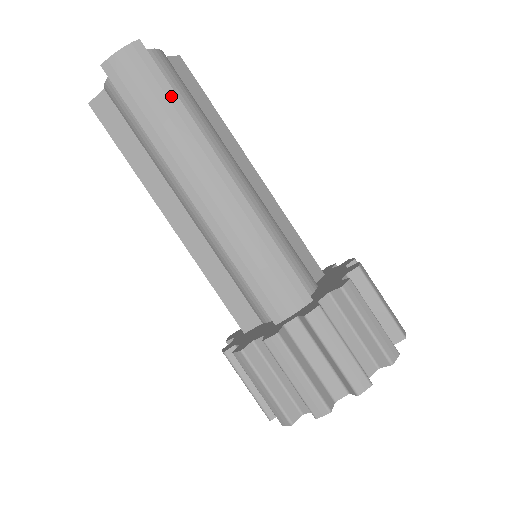
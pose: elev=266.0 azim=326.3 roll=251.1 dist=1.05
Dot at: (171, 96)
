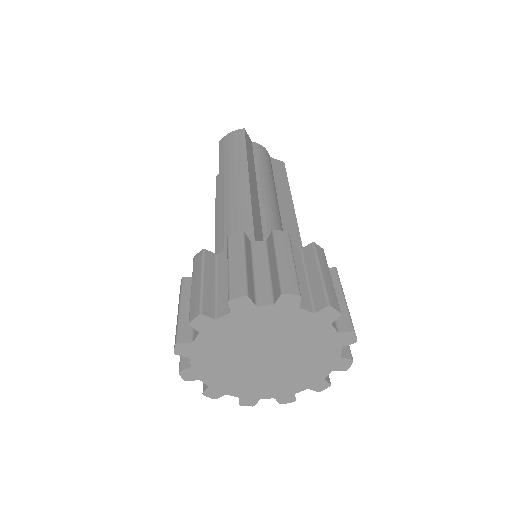
Dot at: (242, 147)
